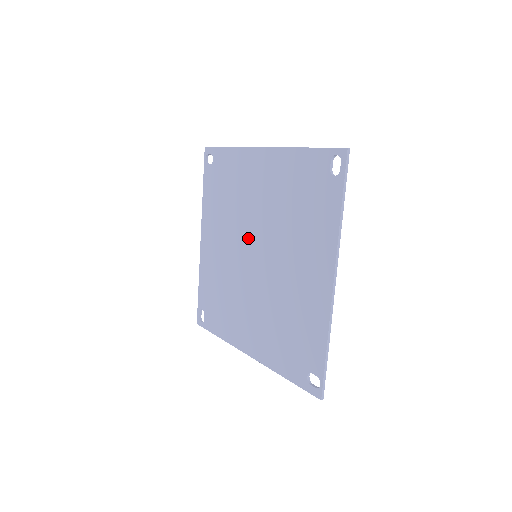
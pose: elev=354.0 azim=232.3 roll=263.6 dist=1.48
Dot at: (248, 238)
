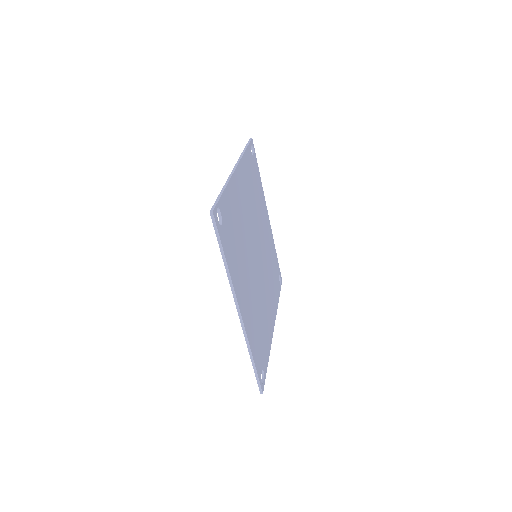
Dot at: occluded
